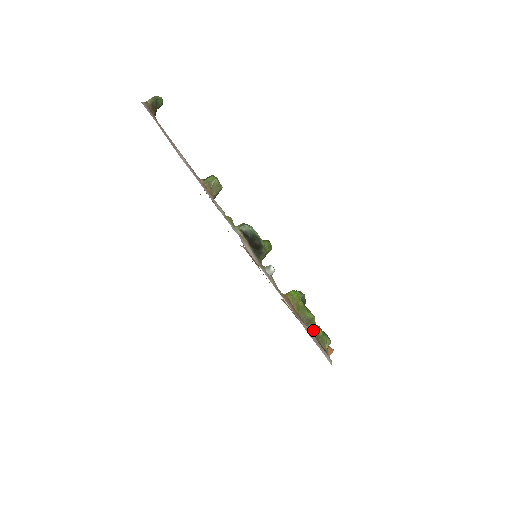
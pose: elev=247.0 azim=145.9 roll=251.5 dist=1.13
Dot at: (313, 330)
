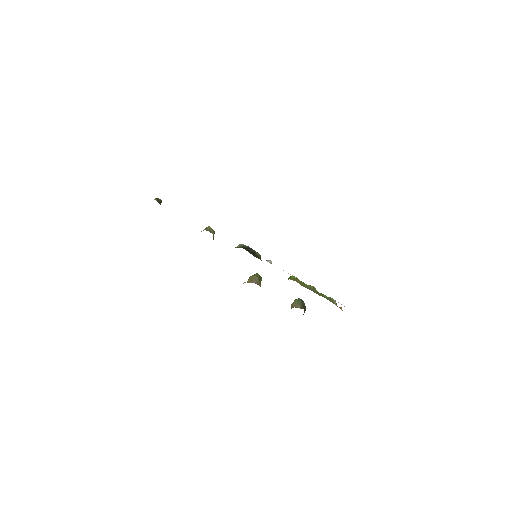
Dot at: (319, 295)
